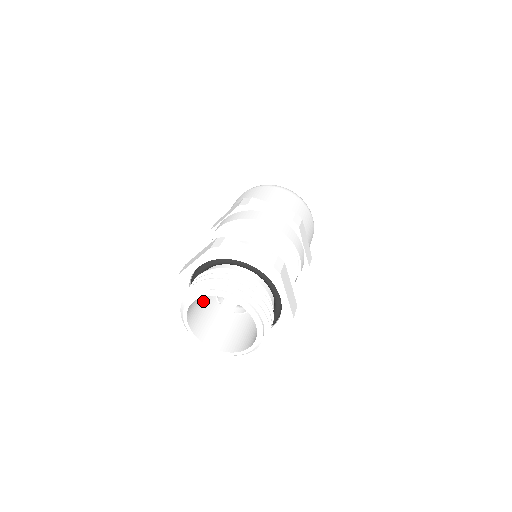
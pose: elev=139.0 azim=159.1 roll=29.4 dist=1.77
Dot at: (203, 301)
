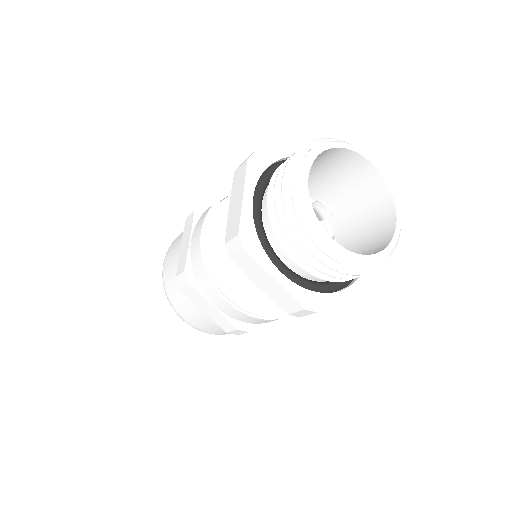
Dot at: occluded
